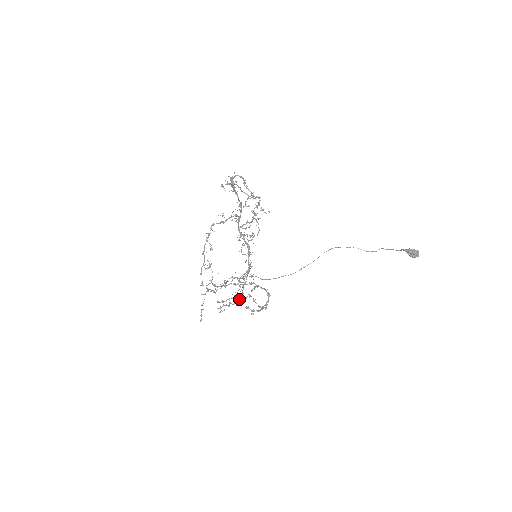
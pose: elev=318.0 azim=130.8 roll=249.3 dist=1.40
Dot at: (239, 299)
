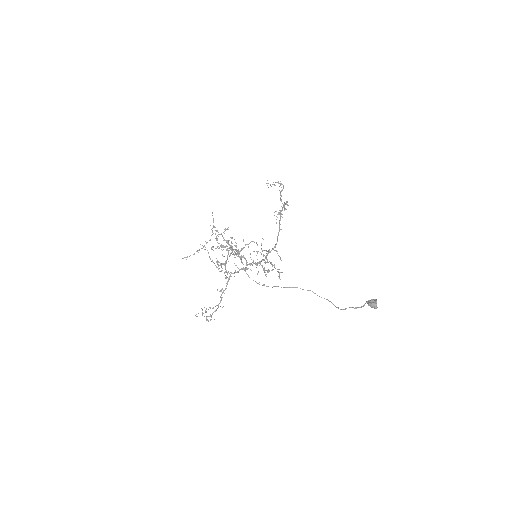
Dot at: occluded
